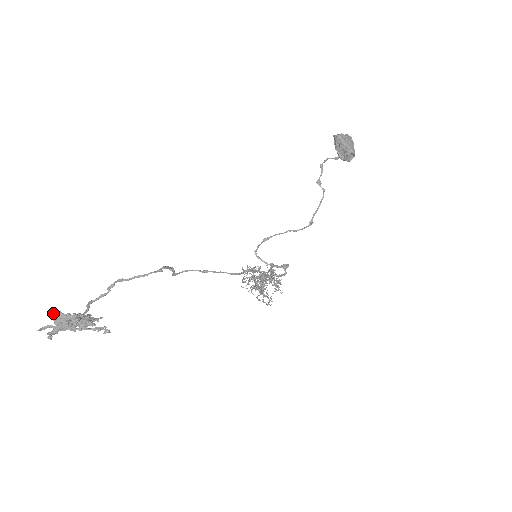
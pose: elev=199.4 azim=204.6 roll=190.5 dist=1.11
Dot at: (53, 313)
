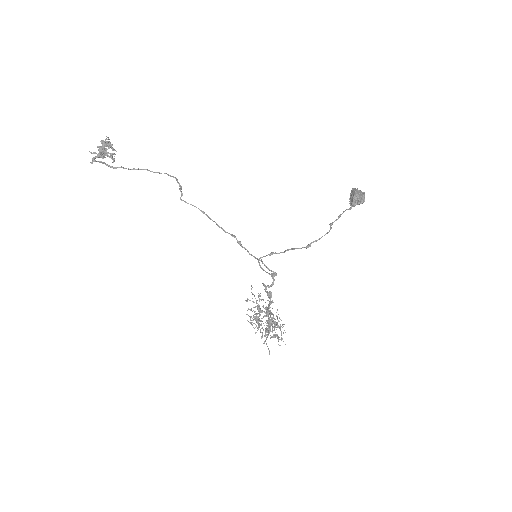
Dot at: occluded
